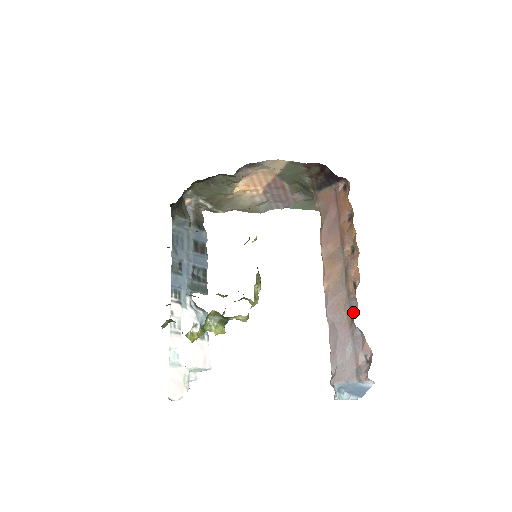
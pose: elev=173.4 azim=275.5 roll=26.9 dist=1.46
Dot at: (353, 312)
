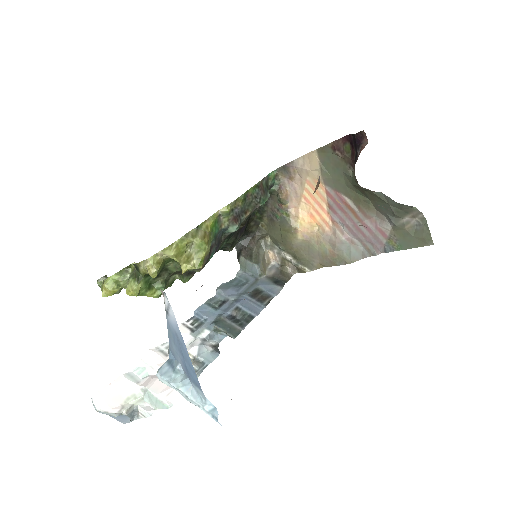
Dot at: occluded
